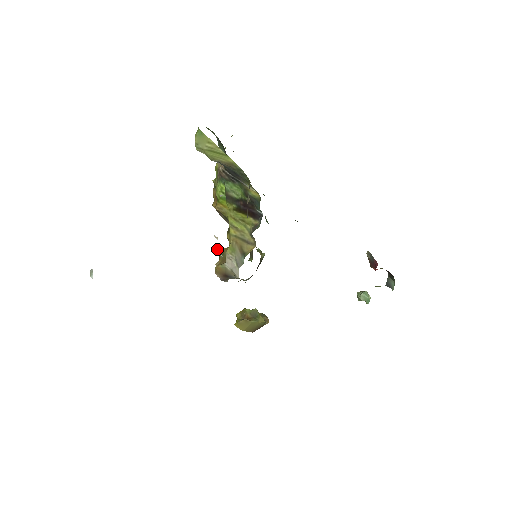
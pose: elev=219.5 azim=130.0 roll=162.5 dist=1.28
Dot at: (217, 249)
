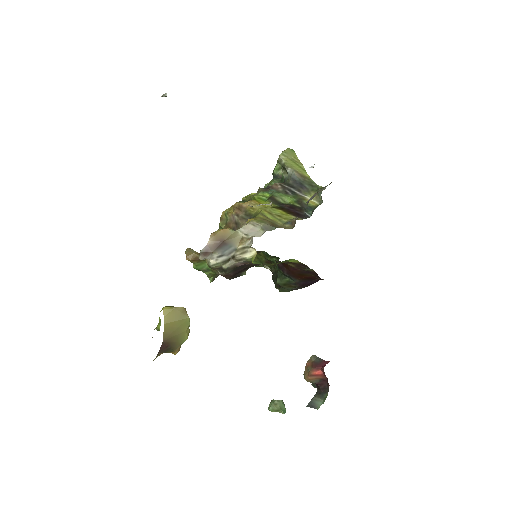
Dot at: occluded
